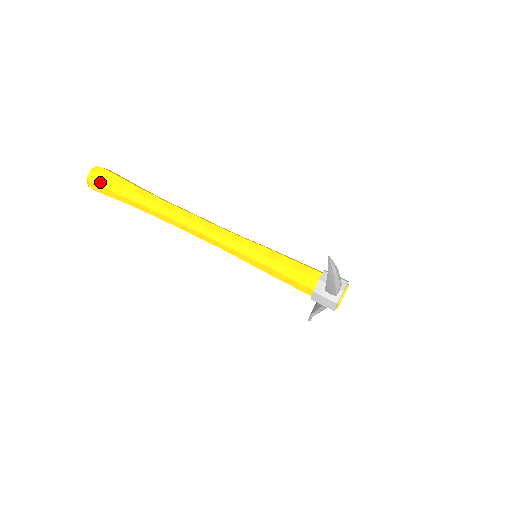
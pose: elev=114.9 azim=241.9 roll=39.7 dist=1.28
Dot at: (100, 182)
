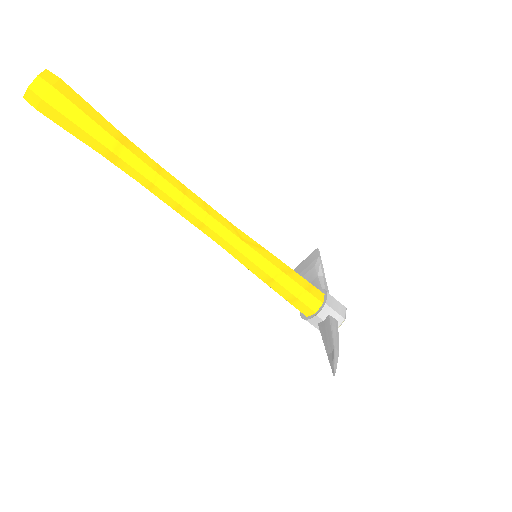
Dot at: (47, 112)
